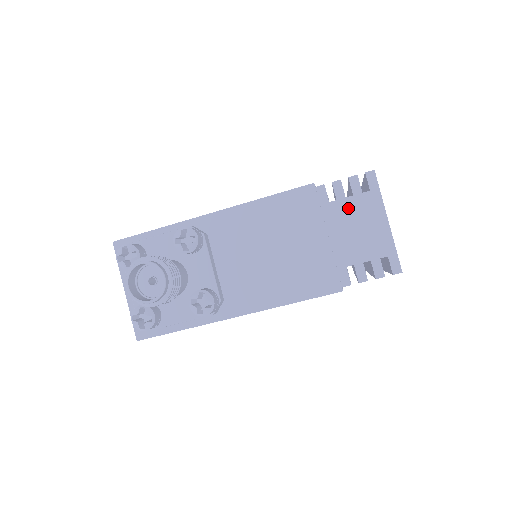
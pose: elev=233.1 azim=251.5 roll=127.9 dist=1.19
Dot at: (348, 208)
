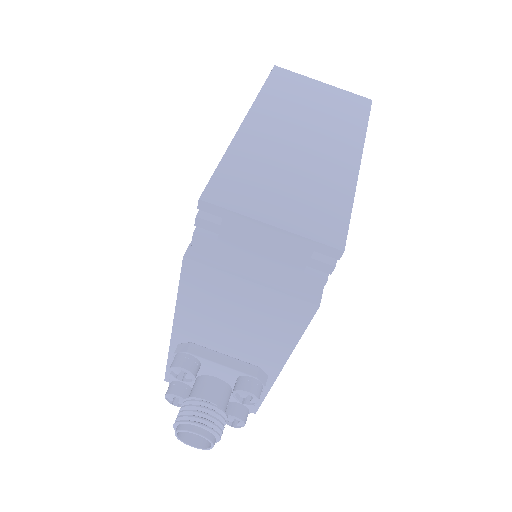
Dot at: (231, 247)
